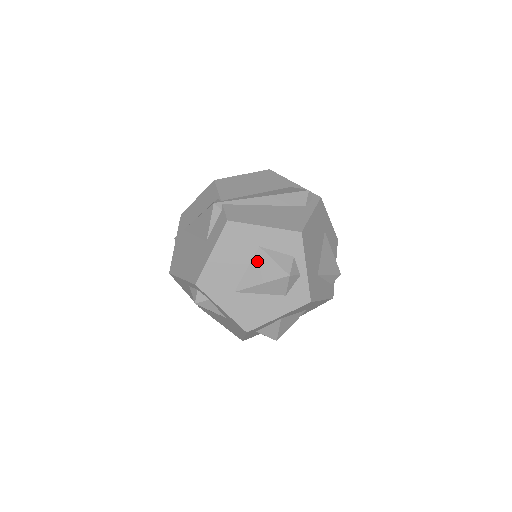
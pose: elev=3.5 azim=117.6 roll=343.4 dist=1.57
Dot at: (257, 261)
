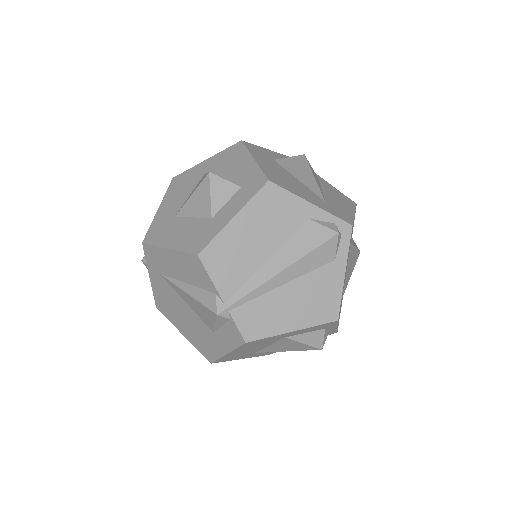
Dot at: (282, 343)
